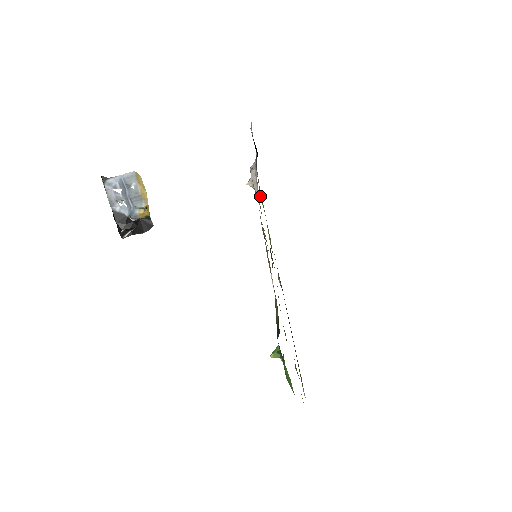
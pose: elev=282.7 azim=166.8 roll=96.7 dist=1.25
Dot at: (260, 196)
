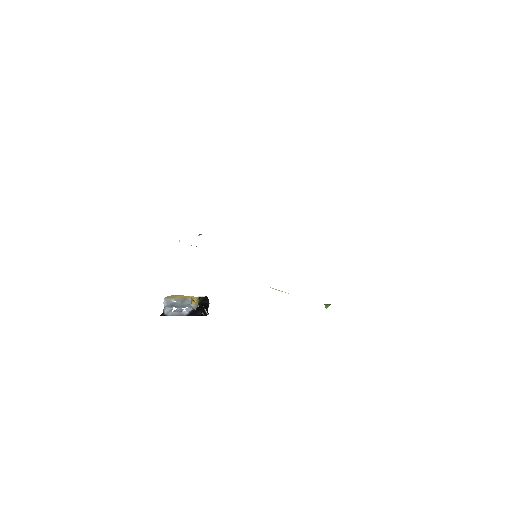
Dot at: occluded
